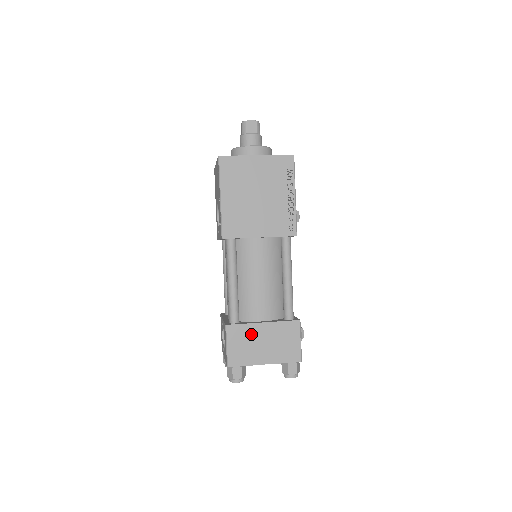
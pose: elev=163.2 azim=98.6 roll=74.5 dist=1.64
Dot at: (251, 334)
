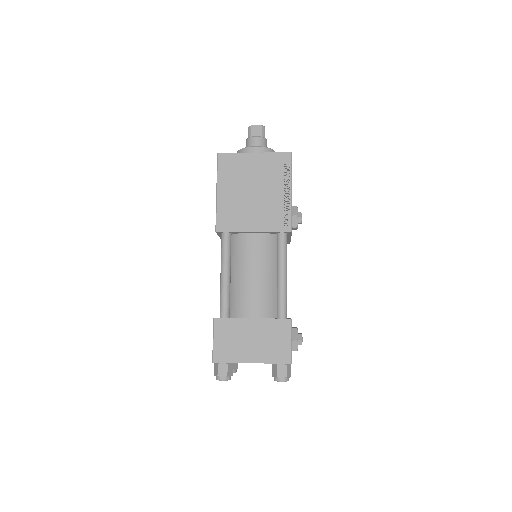
Dot at: (239, 329)
